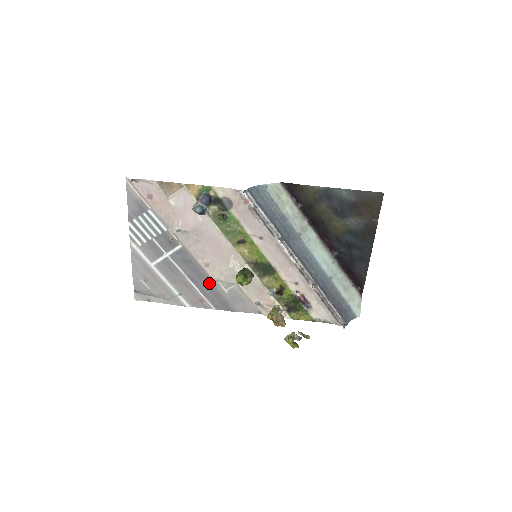
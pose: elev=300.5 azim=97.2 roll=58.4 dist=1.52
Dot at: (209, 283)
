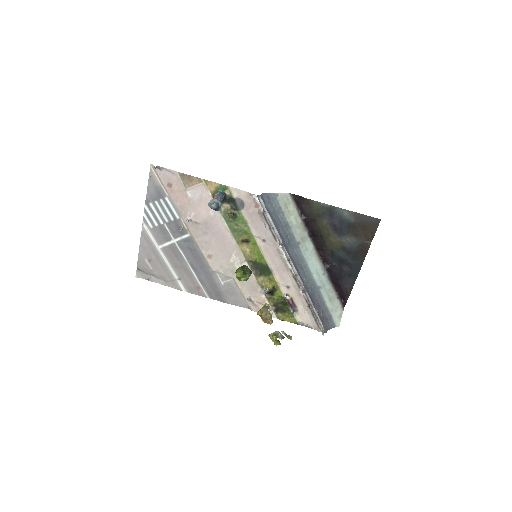
Dot at: (208, 273)
